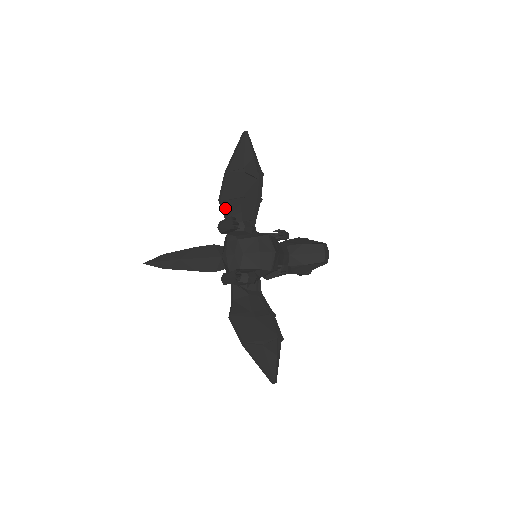
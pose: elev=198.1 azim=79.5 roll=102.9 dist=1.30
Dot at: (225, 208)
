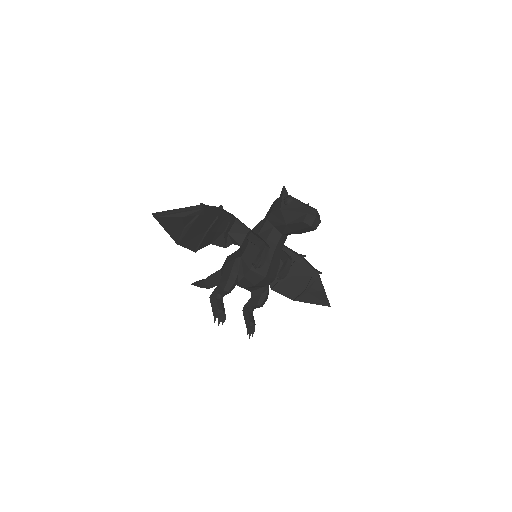
Dot at: (202, 246)
